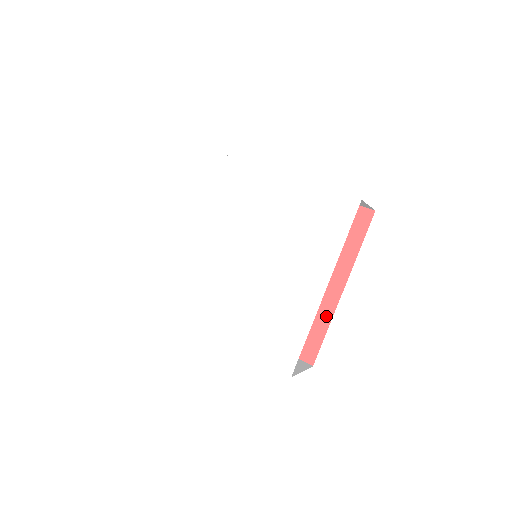
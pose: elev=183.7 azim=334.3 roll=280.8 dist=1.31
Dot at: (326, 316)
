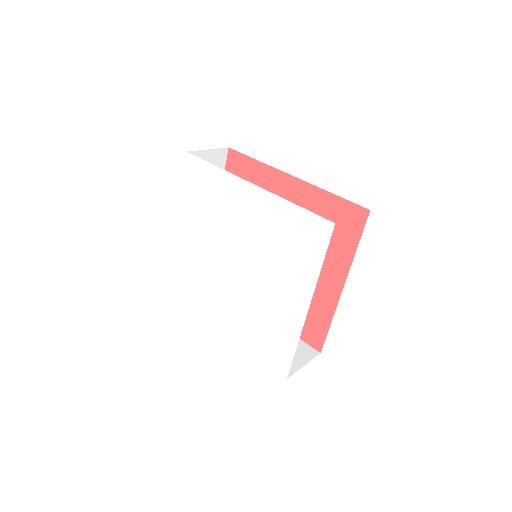
Dot at: (329, 310)
